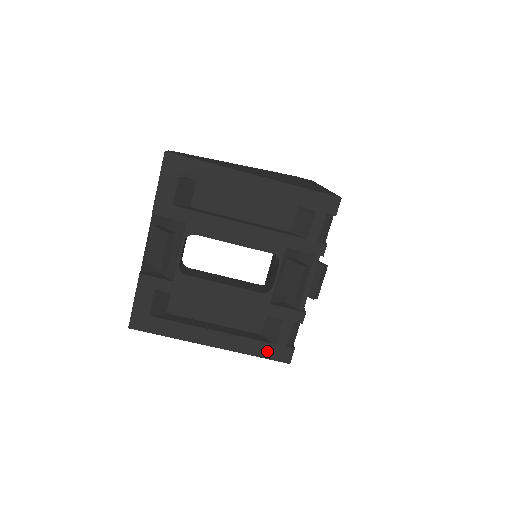
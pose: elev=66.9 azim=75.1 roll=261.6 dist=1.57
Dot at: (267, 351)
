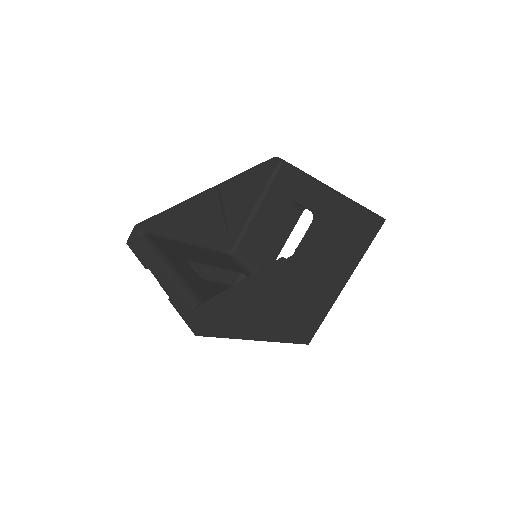
Dot at: occluded
